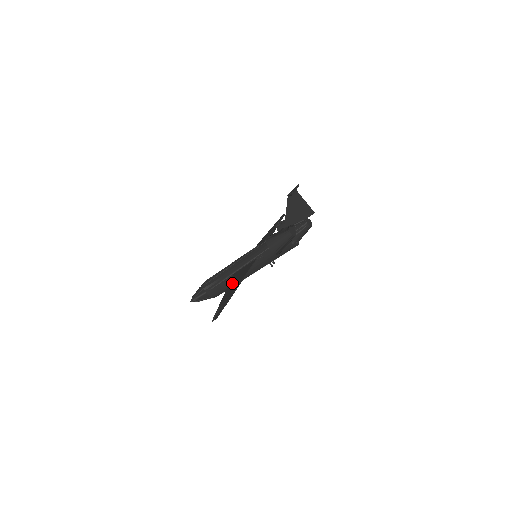
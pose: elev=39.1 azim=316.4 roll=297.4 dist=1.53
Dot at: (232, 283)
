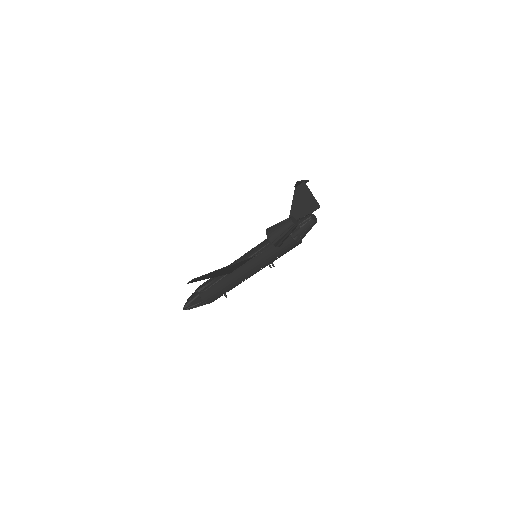
Dot at: occluded
